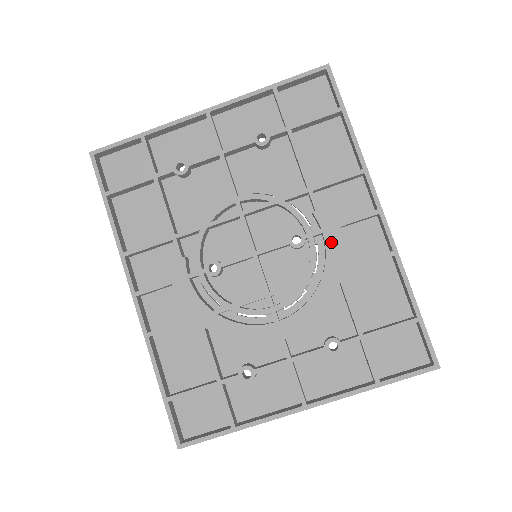
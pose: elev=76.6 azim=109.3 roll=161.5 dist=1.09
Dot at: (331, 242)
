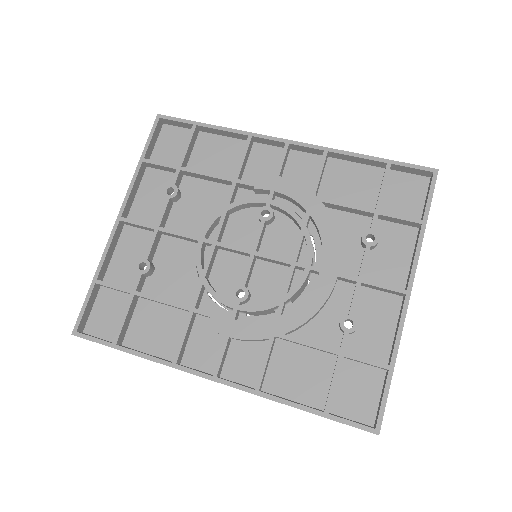
Dot at: (286, 190)
